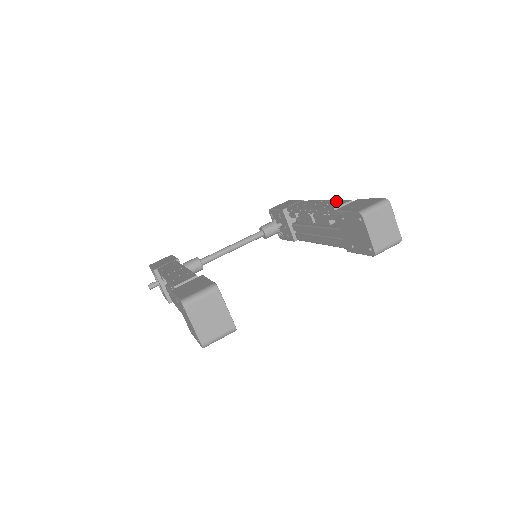
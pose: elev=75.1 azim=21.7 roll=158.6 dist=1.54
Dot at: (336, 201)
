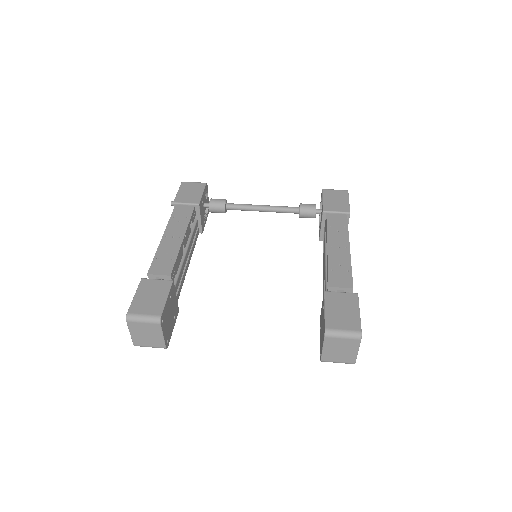
Dot at: (347, 270)
